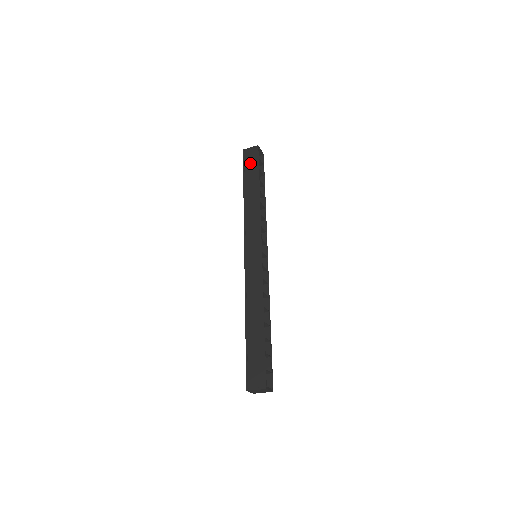
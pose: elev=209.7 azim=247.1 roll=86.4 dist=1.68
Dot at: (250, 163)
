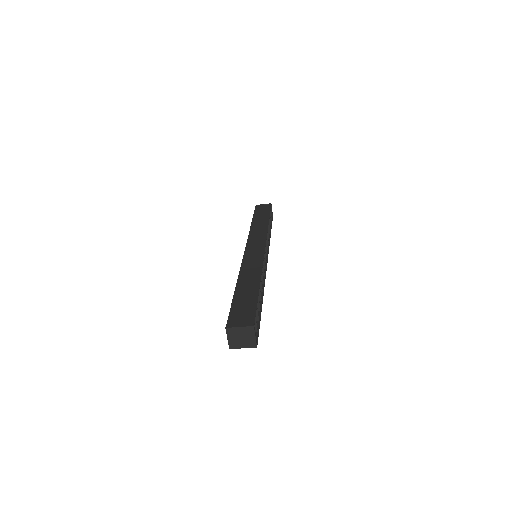
Dot at: (262, 210)
